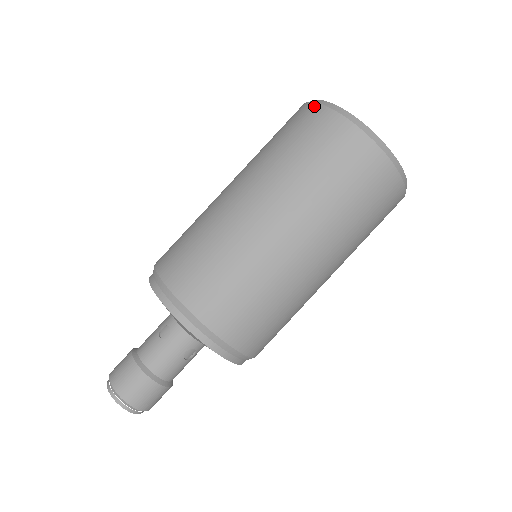
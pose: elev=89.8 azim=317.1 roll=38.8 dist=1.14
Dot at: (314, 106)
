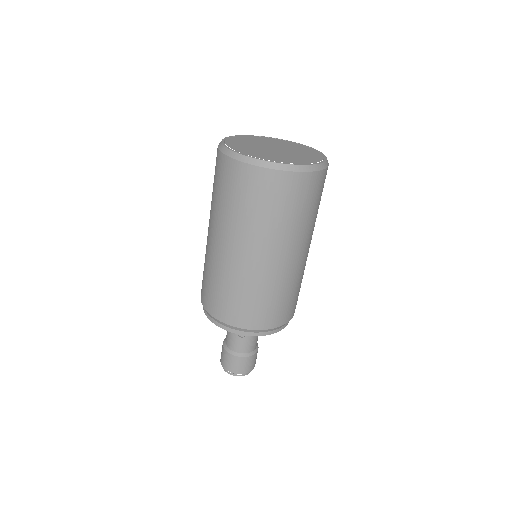
Dot at: (253, 169)
